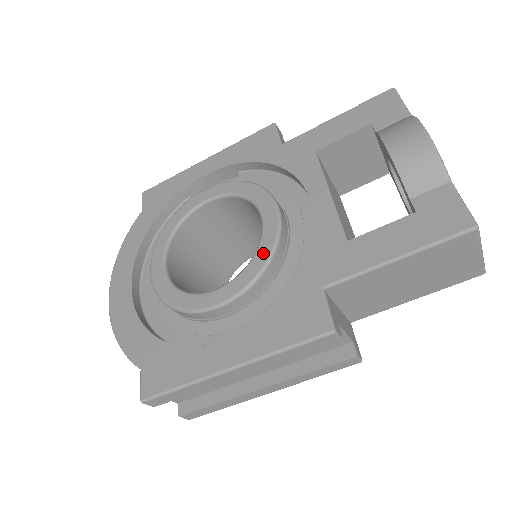
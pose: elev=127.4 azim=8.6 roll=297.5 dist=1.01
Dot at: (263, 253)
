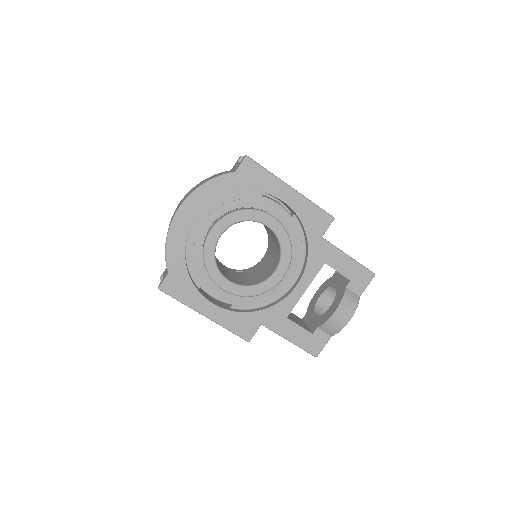
Dot at: (260, 290)
